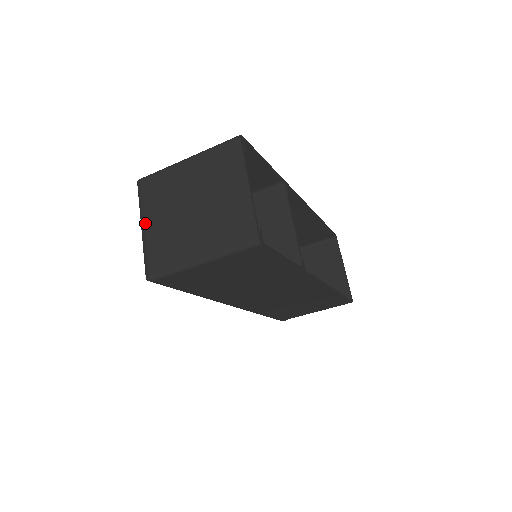
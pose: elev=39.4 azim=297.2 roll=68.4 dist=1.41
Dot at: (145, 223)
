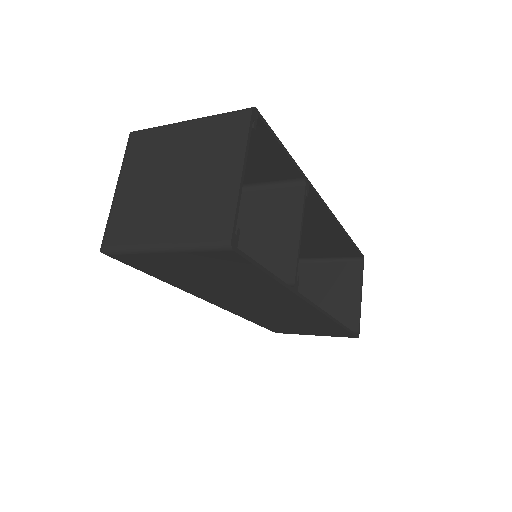
Dot at: (120, 184)
